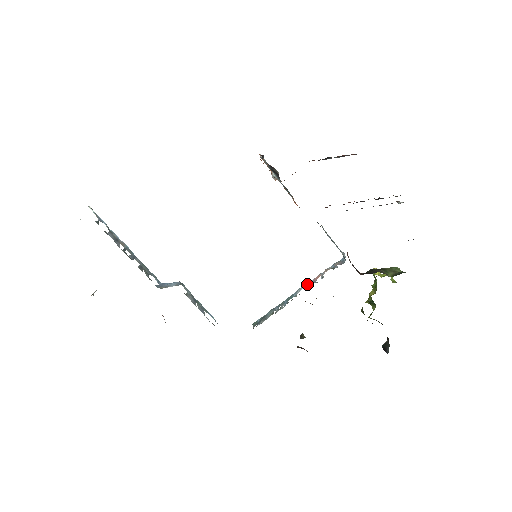
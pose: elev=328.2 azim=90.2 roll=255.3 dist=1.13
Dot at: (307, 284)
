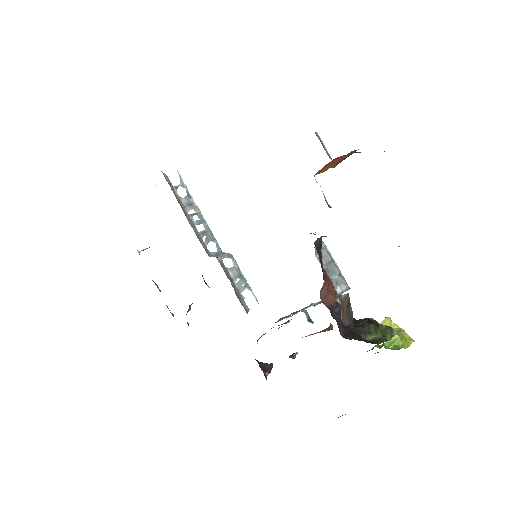
Dot at: occluded
